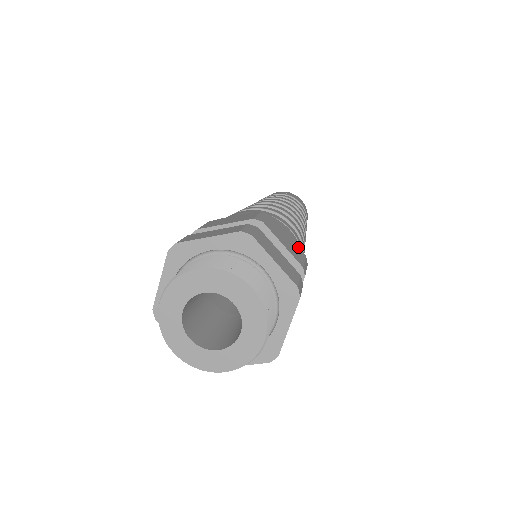
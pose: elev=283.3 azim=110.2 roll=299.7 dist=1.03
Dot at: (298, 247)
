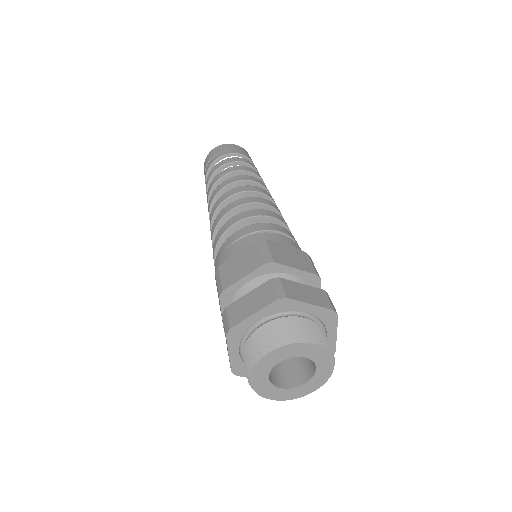
Dot at: (298, 250)
